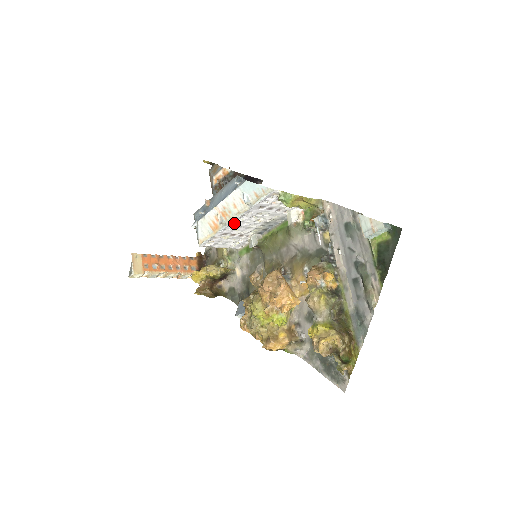
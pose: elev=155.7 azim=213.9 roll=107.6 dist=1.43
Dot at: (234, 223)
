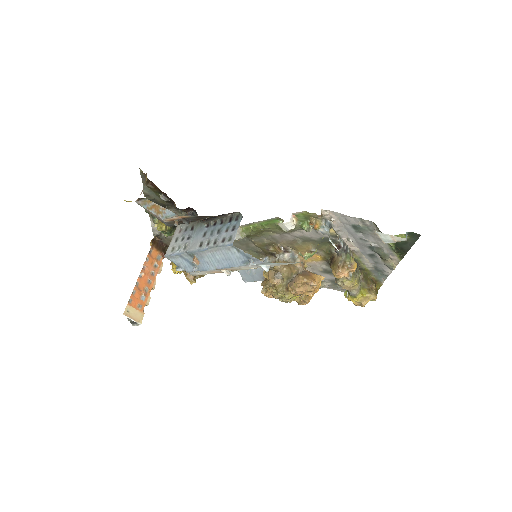
Dot at: occluded
